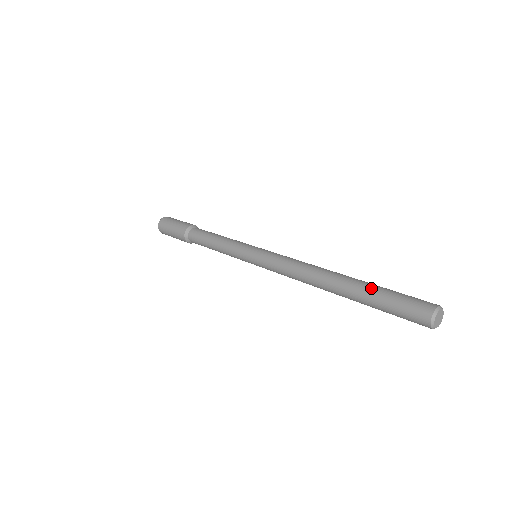
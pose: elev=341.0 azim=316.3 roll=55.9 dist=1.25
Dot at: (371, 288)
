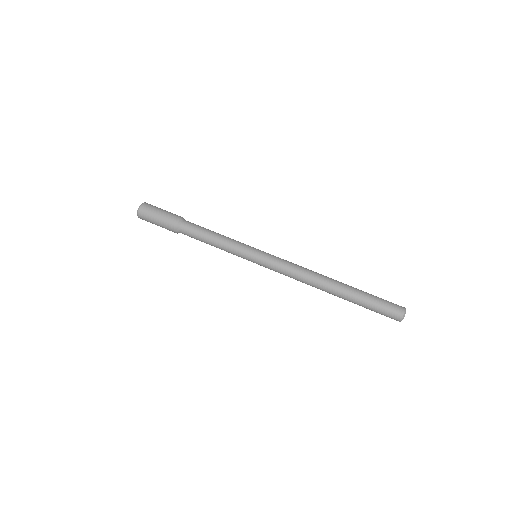
Dot at: (360, 297)
